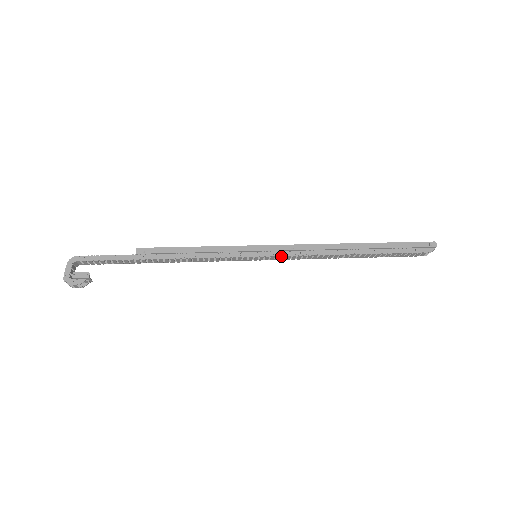
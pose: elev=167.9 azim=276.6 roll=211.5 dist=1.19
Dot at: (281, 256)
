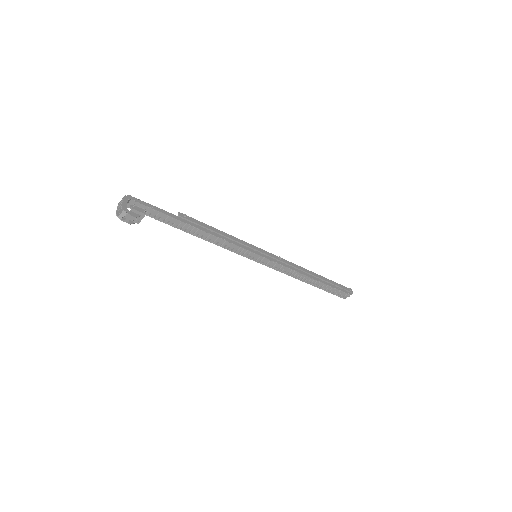
Dot at: (269, 264)
